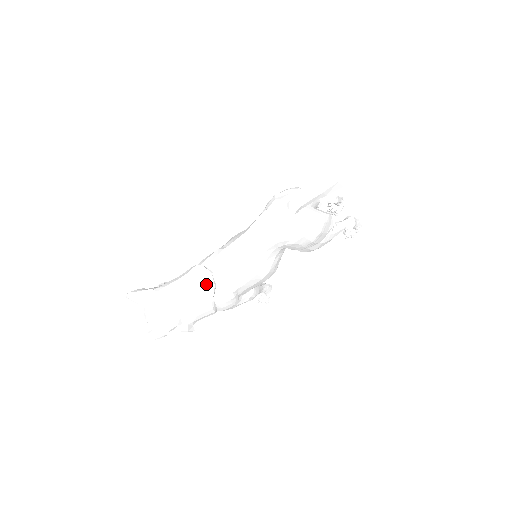
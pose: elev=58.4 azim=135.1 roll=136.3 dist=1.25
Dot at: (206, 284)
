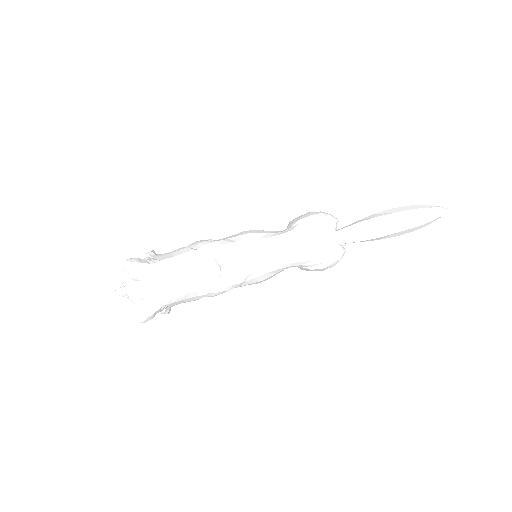
Dot at: (211, 277)
